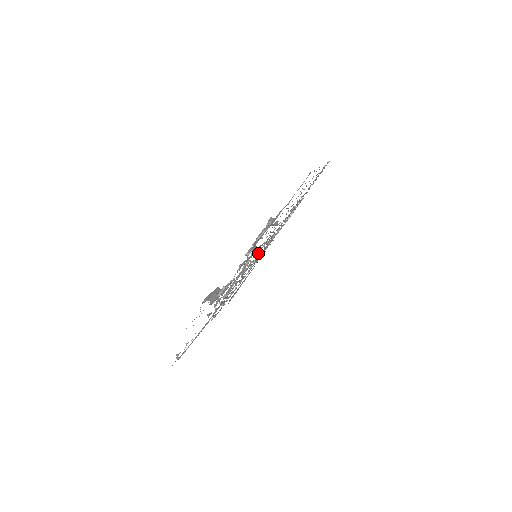
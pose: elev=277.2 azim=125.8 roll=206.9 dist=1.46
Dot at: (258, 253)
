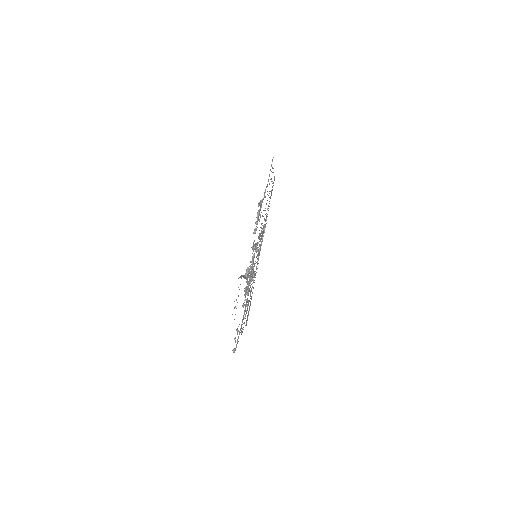
Dot at: occluded
